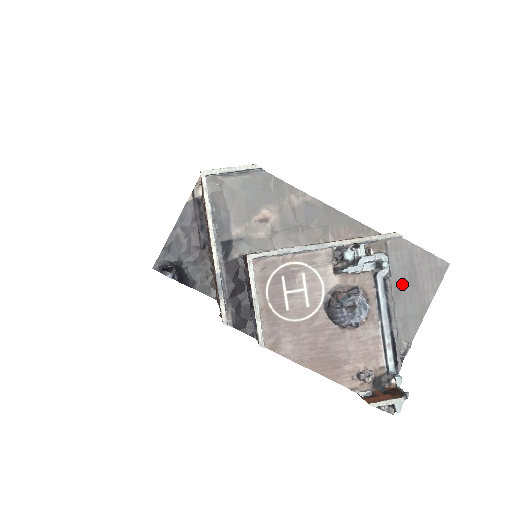
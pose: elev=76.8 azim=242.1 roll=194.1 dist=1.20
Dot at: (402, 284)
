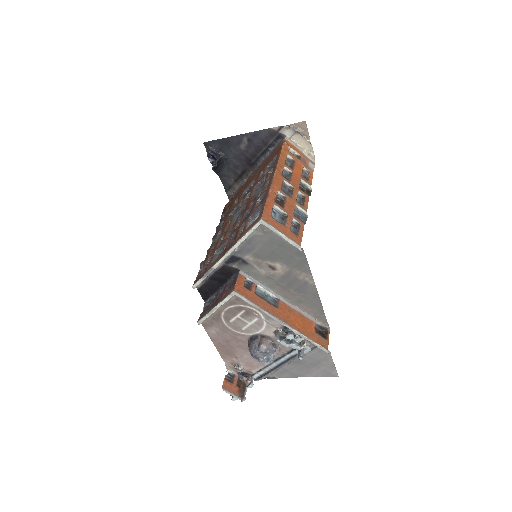
Dot at: (303, 362)
